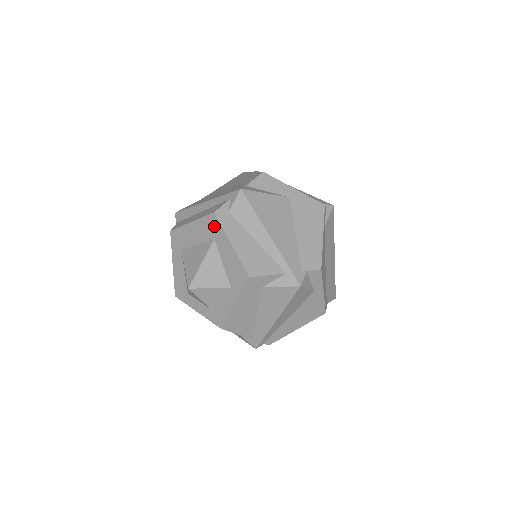
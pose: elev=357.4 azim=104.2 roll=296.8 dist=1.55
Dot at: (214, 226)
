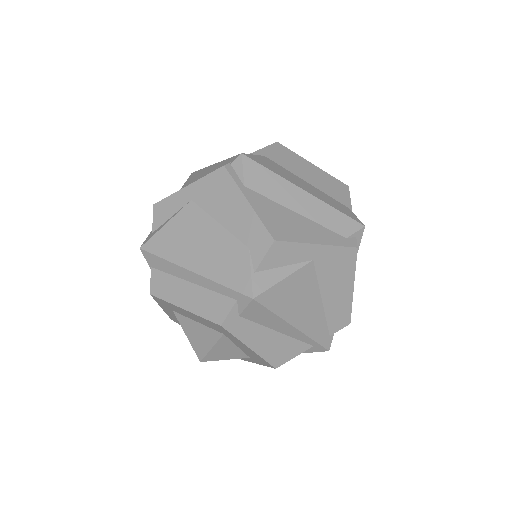
Dot at: (222, 330)
